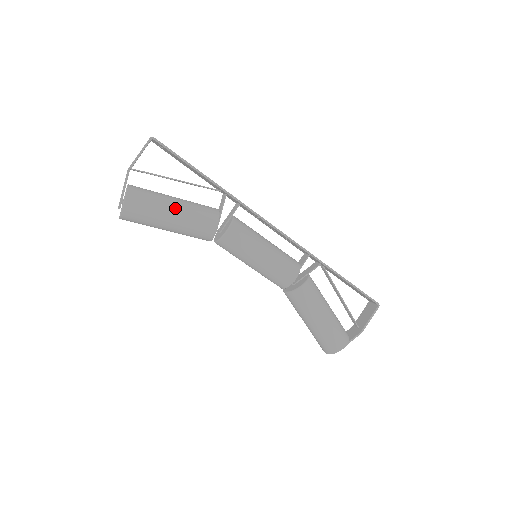
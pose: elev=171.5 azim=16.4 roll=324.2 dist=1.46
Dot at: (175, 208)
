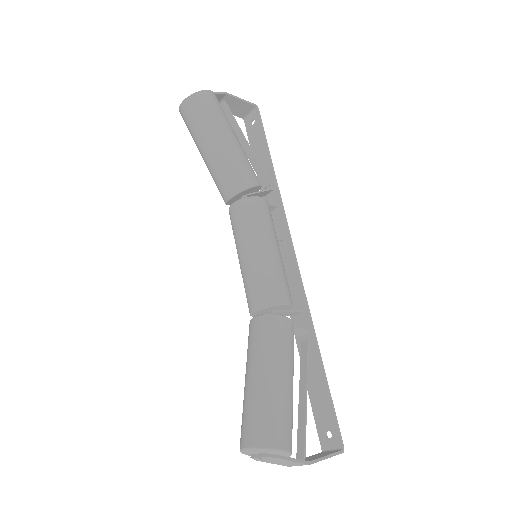
Dot at: (237, 139)
